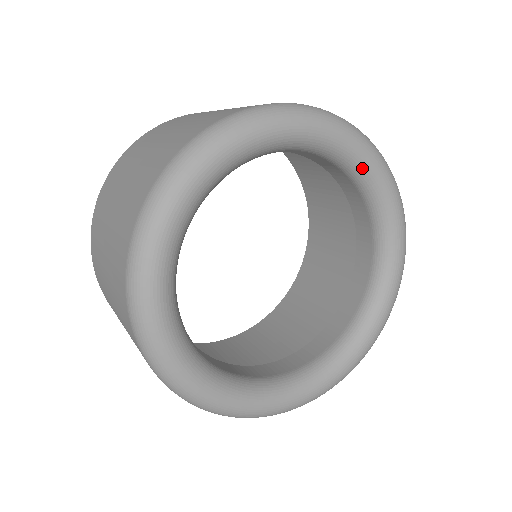
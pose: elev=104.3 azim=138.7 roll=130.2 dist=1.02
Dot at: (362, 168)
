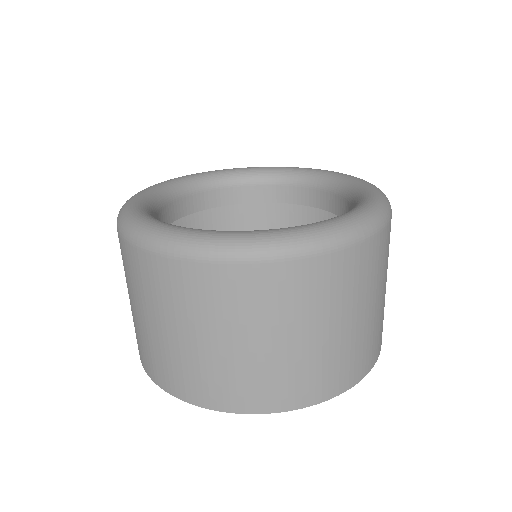
Dot at: (280, 172)
